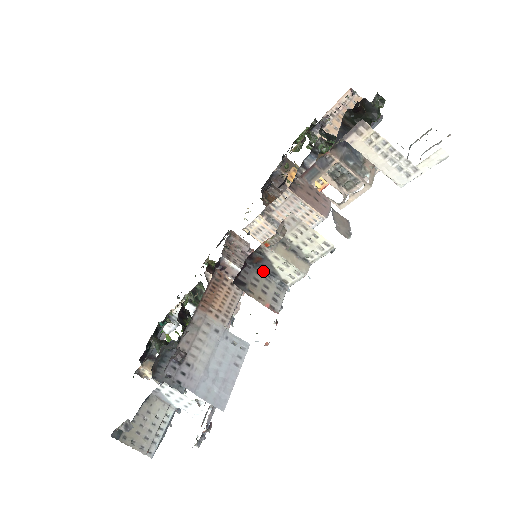
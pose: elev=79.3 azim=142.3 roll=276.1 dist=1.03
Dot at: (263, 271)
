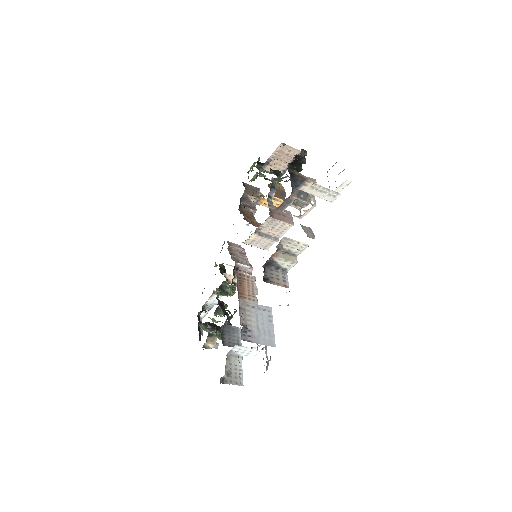
Dot at: (273, 268)
